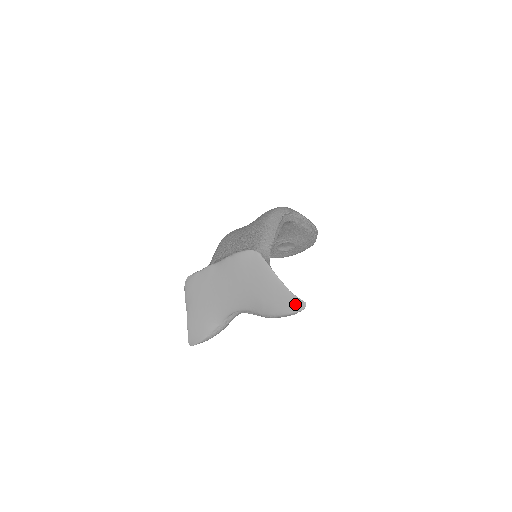
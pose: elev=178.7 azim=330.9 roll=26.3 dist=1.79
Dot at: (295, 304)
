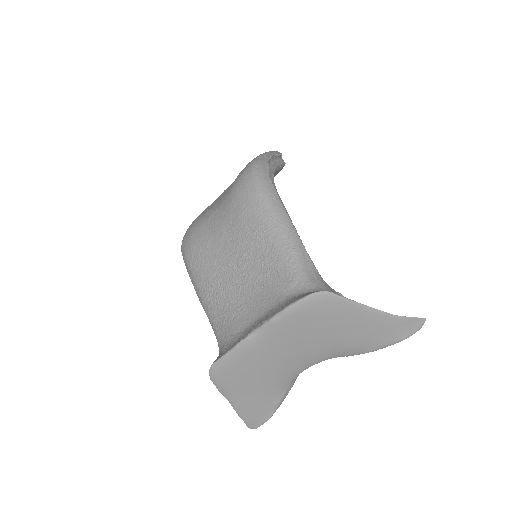
Dot at: (409, 327)
